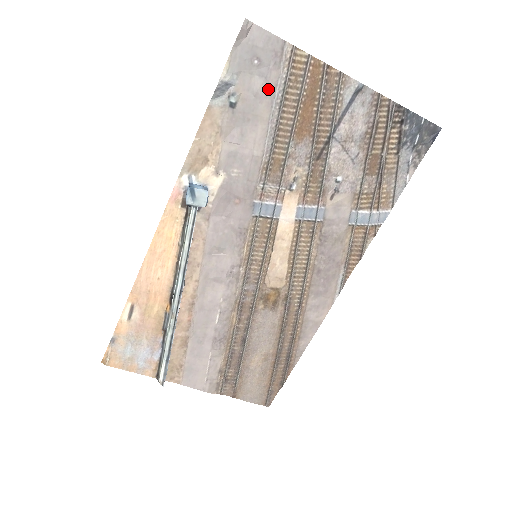
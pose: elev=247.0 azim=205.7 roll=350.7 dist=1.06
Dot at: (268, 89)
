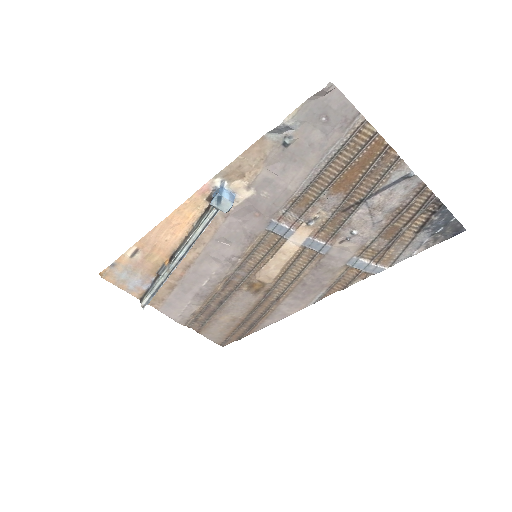
Dot at: (325, 144)
